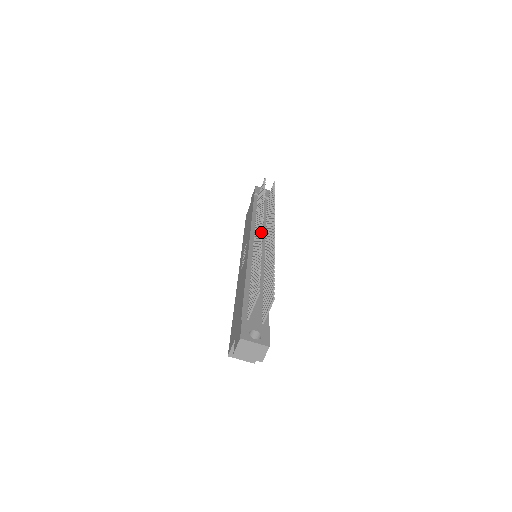
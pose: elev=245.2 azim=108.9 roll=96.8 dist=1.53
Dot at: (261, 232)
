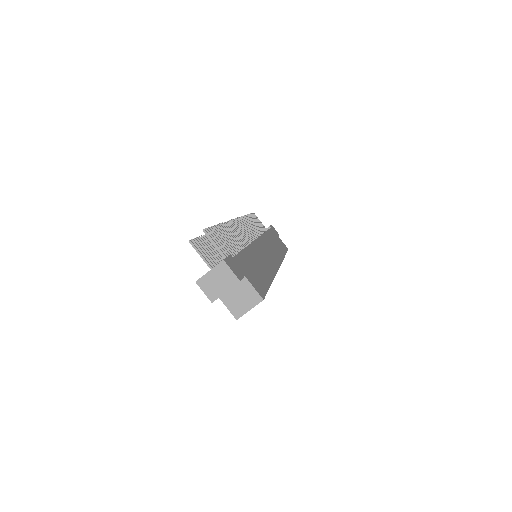
Dot at: occluded
